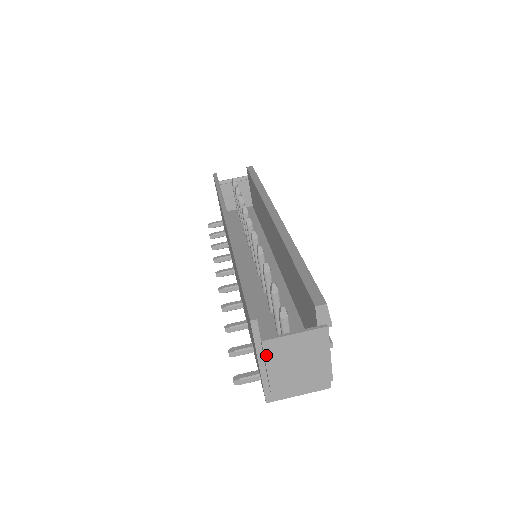
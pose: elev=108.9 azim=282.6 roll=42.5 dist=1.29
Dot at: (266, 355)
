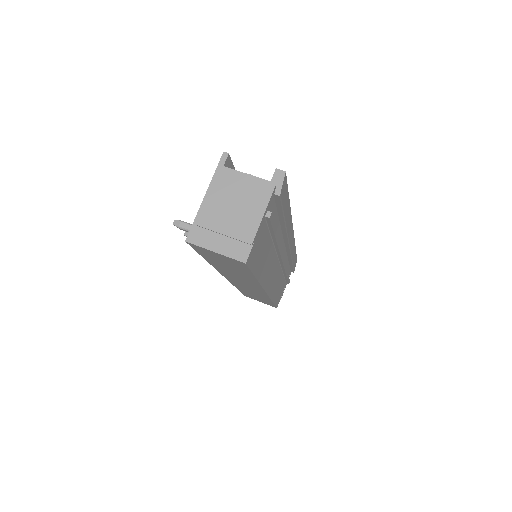
Dot at: (216, 180)
